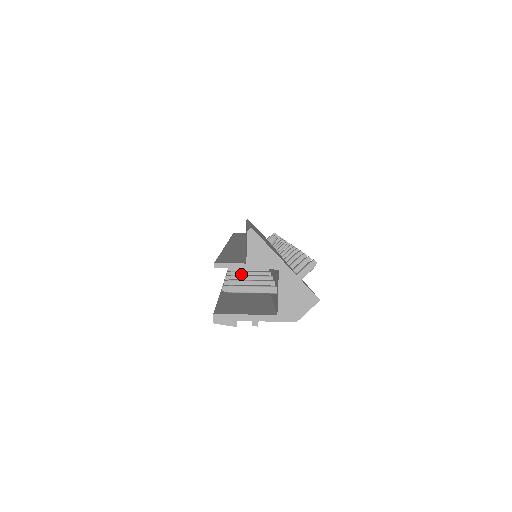
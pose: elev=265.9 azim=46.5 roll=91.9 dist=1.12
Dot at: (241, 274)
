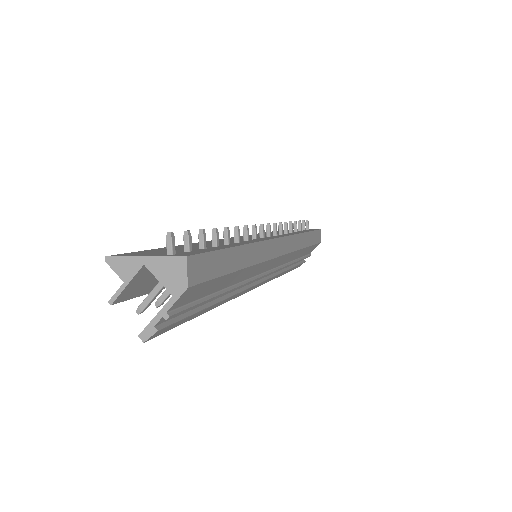
Dot at: occluded
